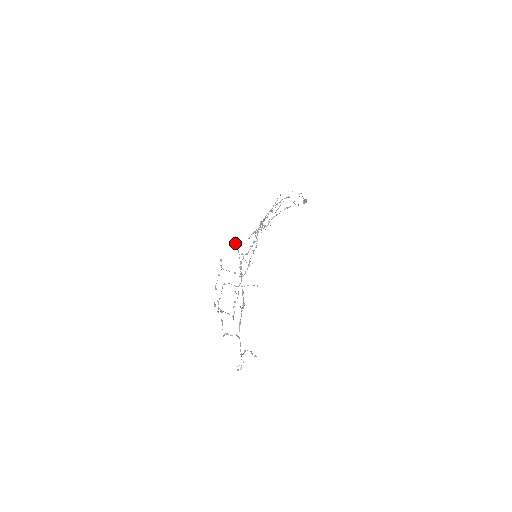
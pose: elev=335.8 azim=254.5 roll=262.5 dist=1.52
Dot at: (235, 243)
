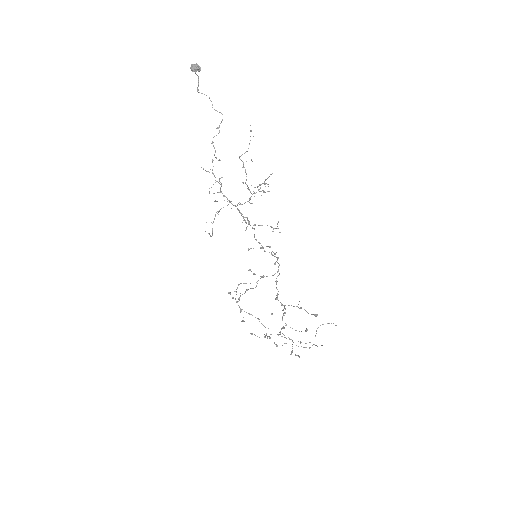
Dot at: occluded
